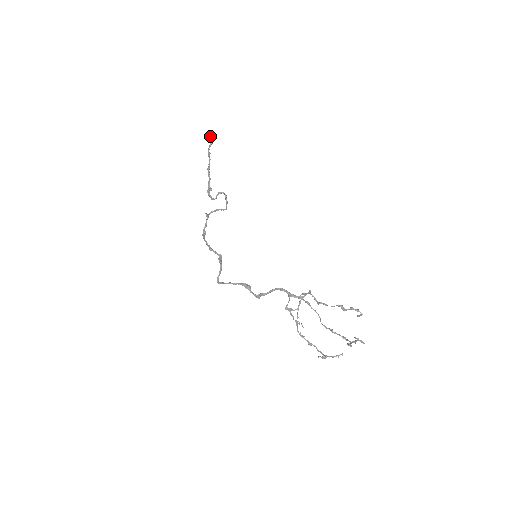
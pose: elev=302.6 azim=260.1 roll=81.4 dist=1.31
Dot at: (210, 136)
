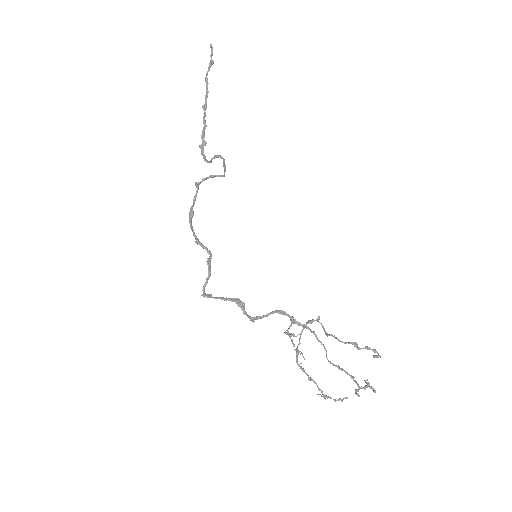
Dot at: occluded
